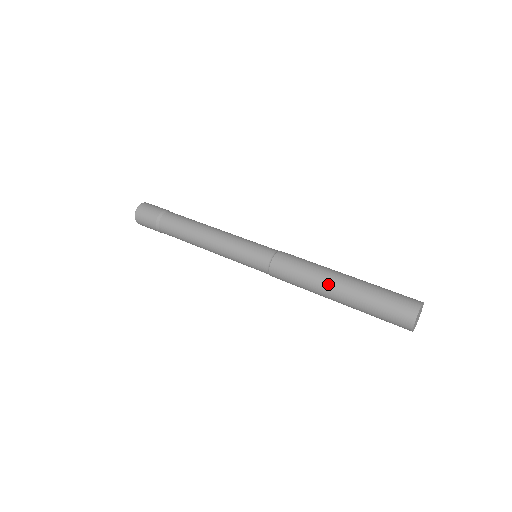
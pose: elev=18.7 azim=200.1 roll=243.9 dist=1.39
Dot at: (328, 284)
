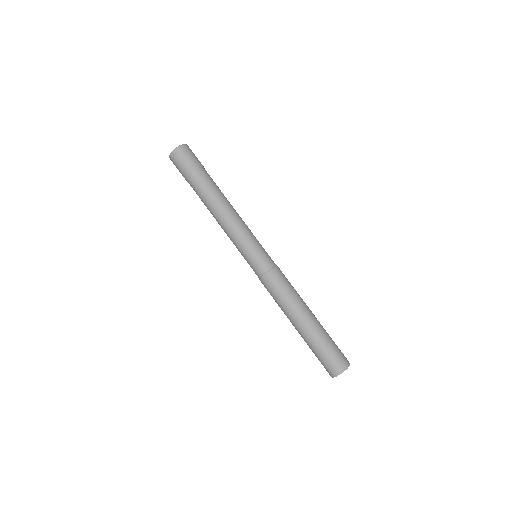
Dot at: (293, 319)
